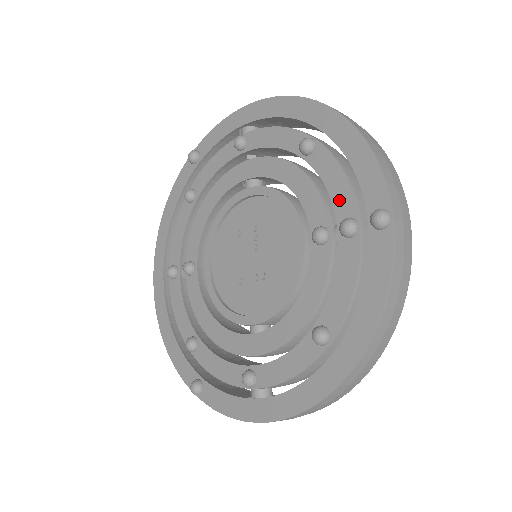
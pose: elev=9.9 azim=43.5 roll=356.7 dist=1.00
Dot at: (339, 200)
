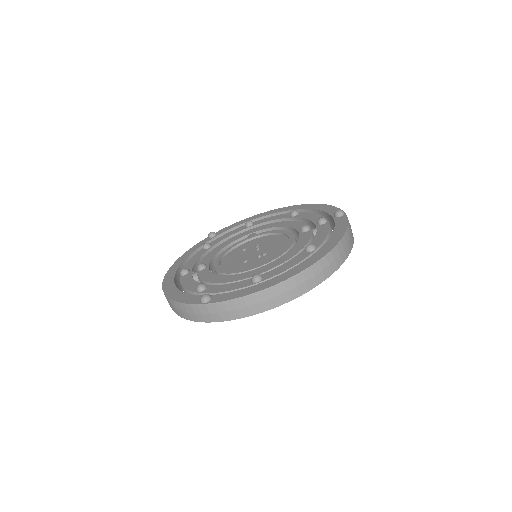
Dot at: (315, 219)
